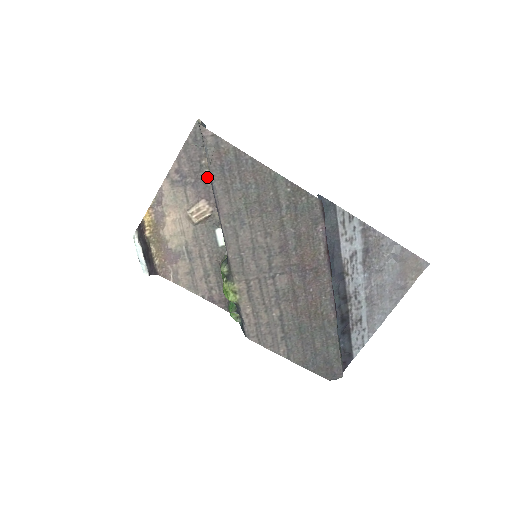
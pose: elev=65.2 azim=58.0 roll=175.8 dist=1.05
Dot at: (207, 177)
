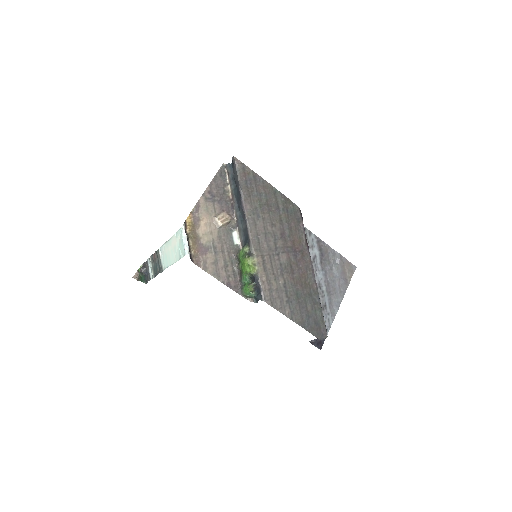
Dot at: (228, 198)
